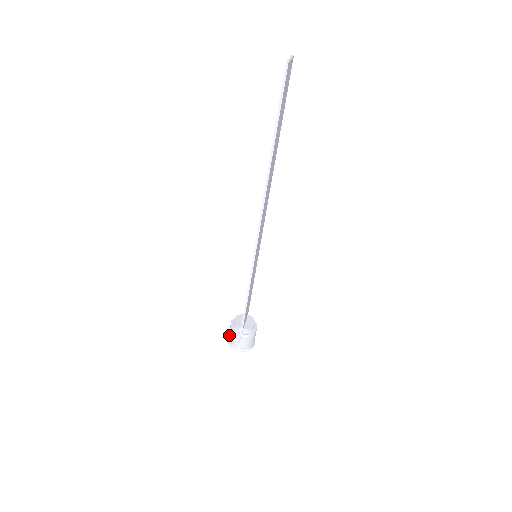
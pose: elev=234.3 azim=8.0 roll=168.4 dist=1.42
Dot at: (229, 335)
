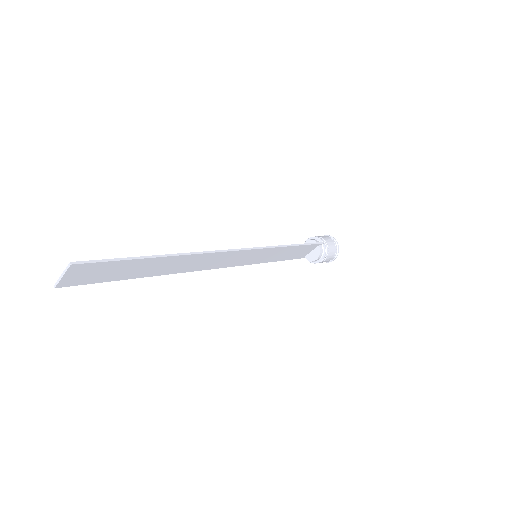
Dot at: occluded
